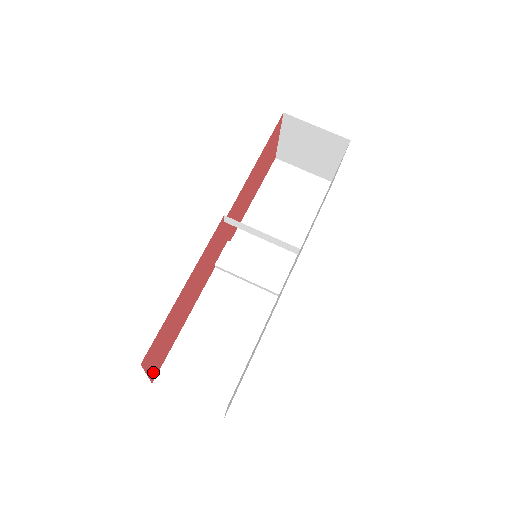
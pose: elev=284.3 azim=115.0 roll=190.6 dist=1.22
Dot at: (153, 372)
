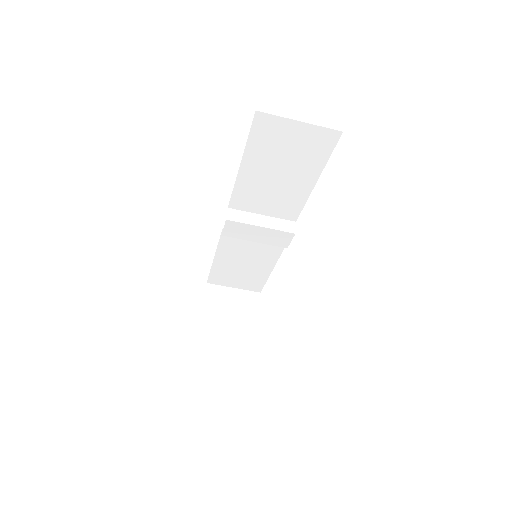
Dot at: occluded
